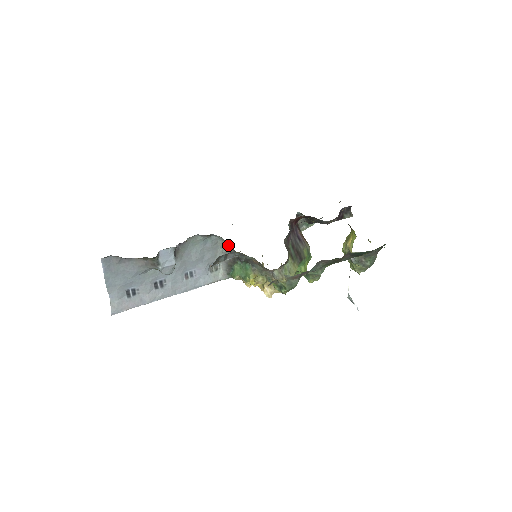
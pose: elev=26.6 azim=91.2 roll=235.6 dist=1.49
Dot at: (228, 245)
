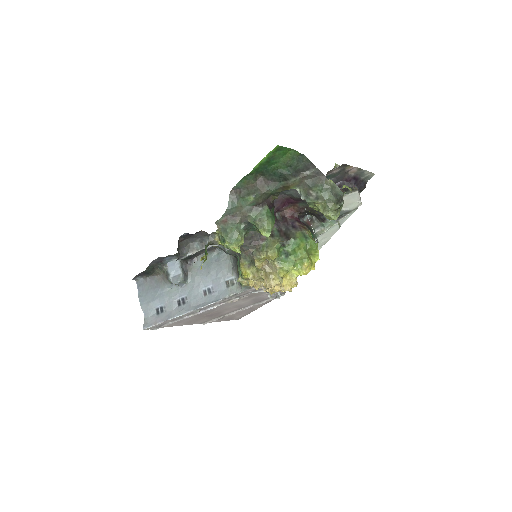
Dot at: occluded
